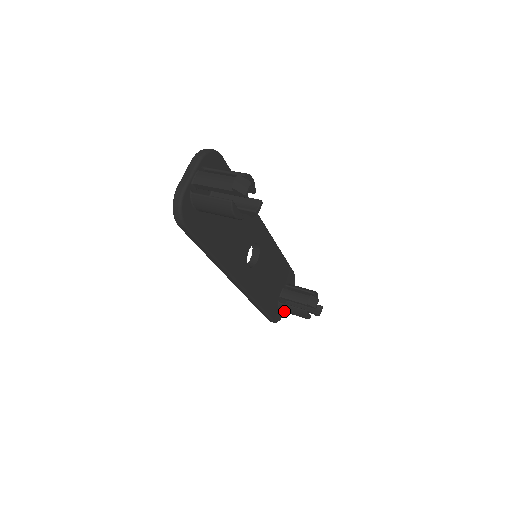
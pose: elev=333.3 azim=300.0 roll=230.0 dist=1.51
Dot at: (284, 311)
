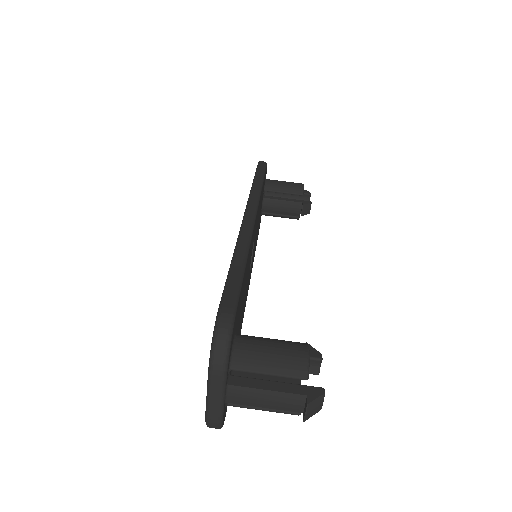
Dot at: occluded
